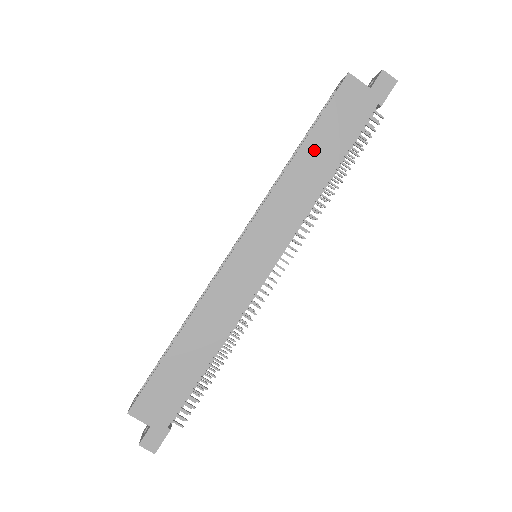
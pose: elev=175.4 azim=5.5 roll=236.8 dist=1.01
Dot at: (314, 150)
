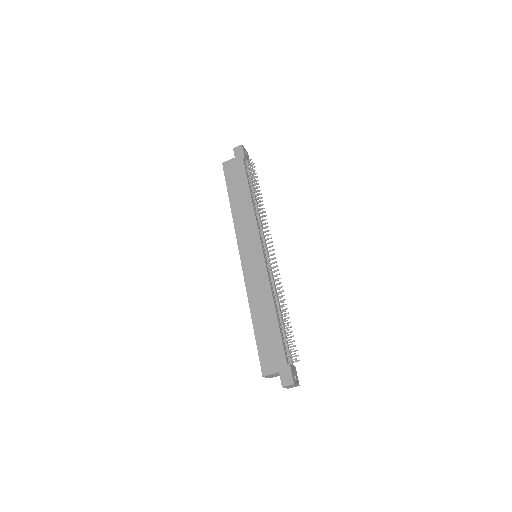
Dot at: (235, 196)
